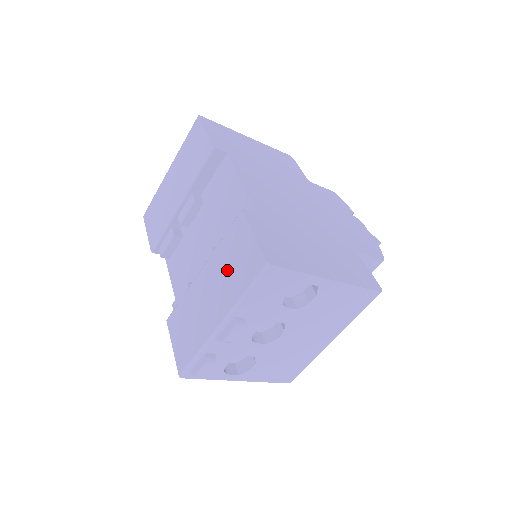
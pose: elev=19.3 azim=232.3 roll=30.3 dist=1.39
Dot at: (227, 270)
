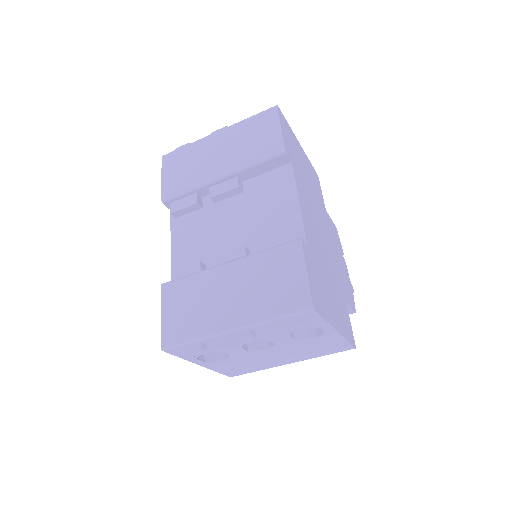
Dot at: (261, 284)
